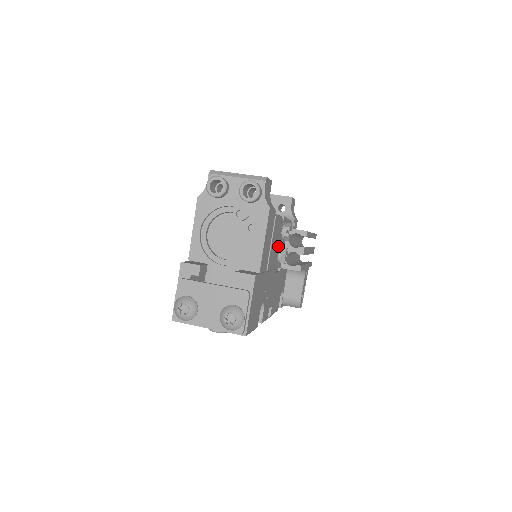
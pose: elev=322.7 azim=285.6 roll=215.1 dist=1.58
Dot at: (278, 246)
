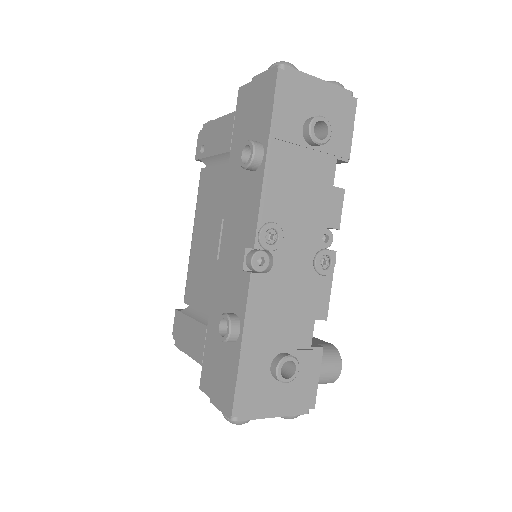
Dot at: occluded
